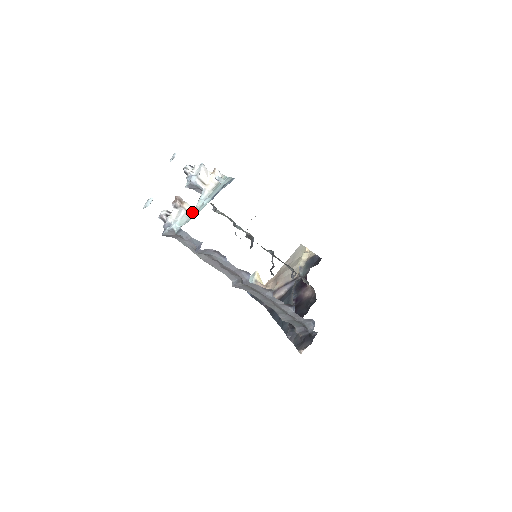
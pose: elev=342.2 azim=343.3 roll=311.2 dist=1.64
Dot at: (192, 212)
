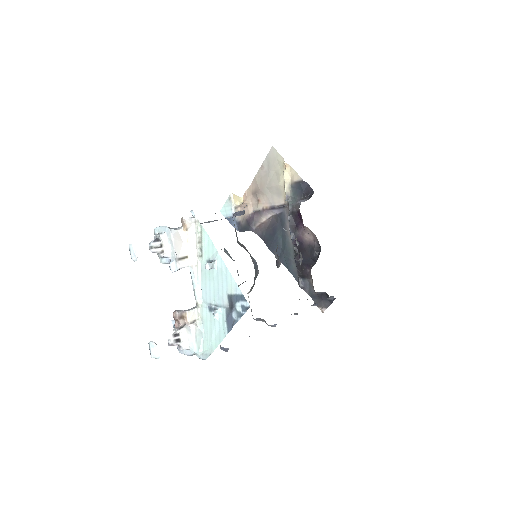
Dot at: (198, 315)
